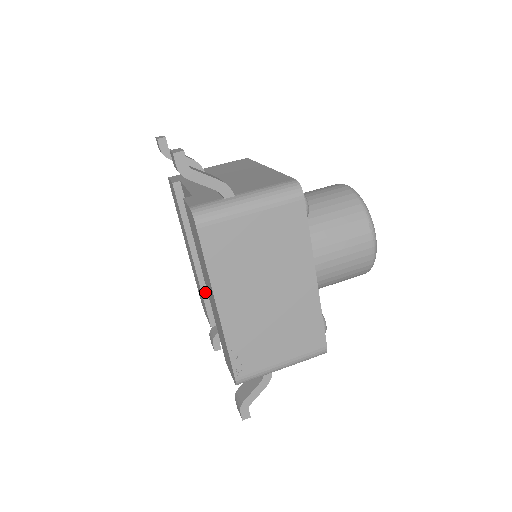
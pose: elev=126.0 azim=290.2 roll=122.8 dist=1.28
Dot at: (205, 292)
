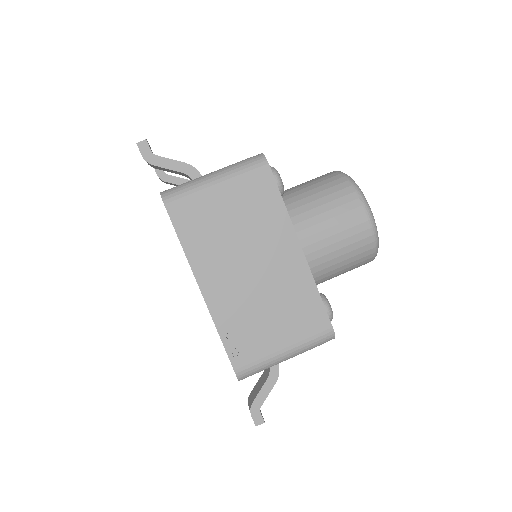
Dot at: occluded
